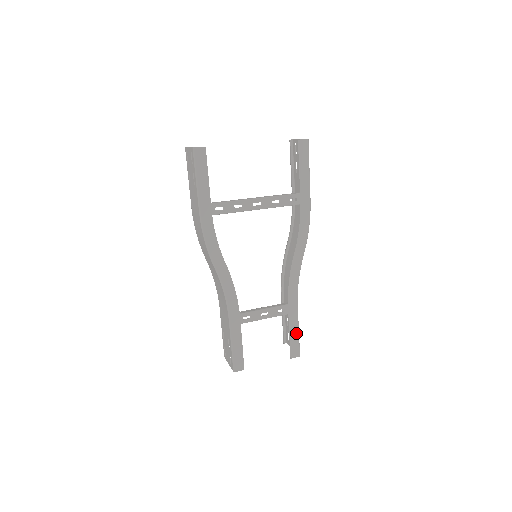
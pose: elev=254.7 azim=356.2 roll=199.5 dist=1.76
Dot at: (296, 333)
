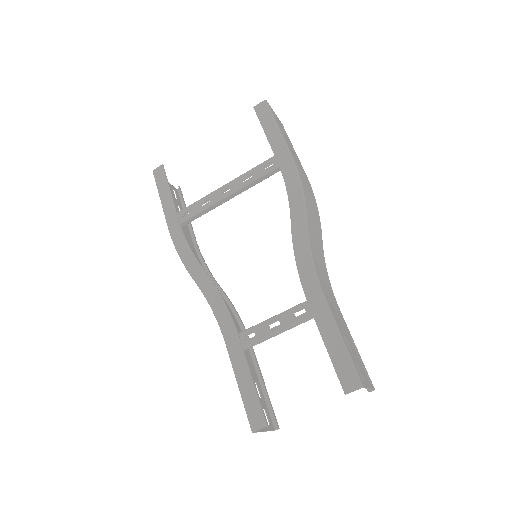
Dot at: (338, 344)
